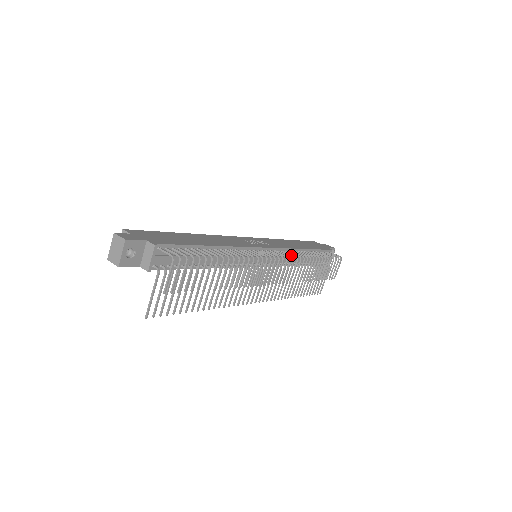
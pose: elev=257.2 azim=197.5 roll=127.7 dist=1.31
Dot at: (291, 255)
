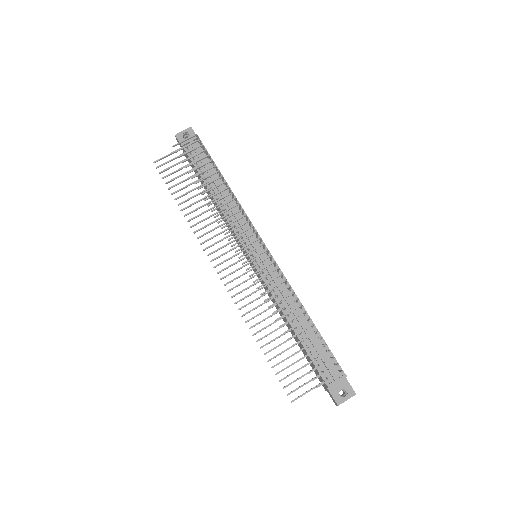
Dot at: (279, 268)
